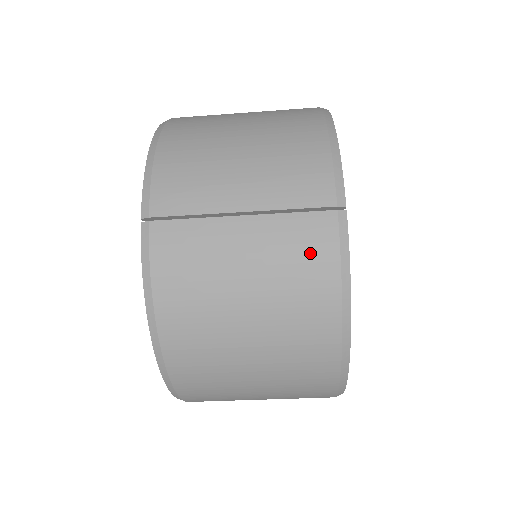
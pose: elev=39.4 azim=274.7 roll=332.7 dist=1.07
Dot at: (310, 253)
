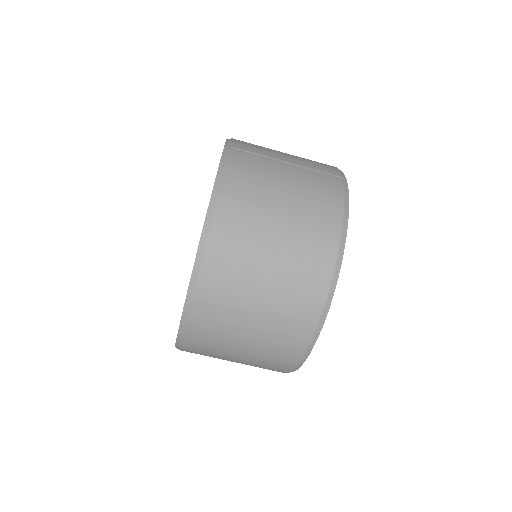
Dot at: (326, 187)
